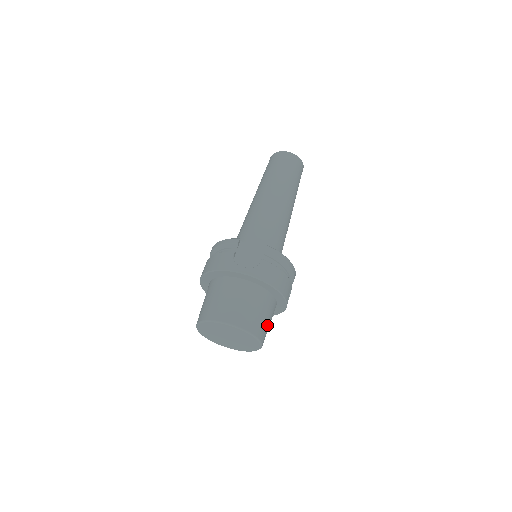
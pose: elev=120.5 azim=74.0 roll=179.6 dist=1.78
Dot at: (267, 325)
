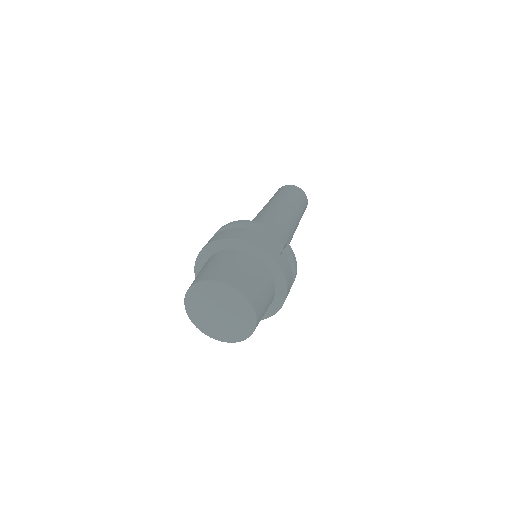
Dot at: occluded
